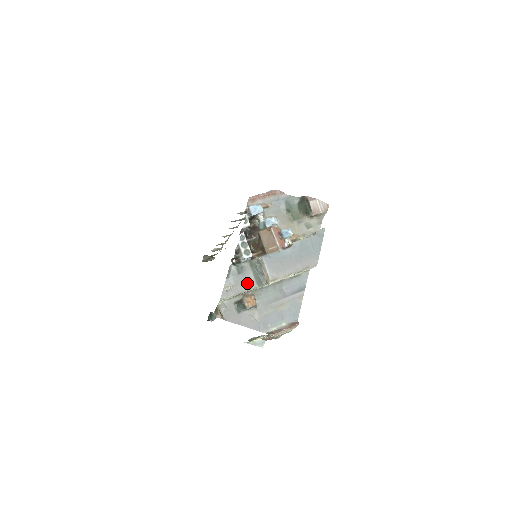
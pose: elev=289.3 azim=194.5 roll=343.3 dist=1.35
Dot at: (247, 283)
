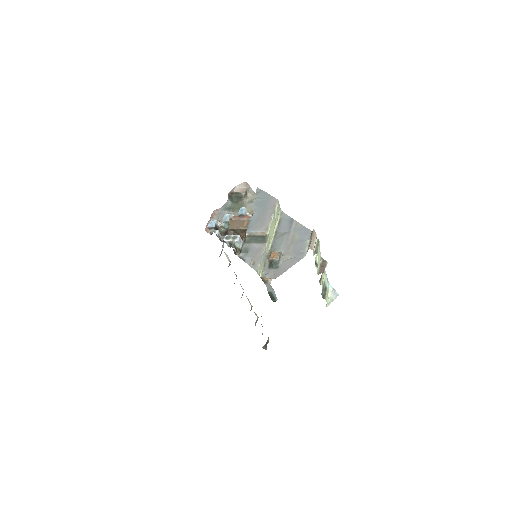
Dot at: (258, 250)
